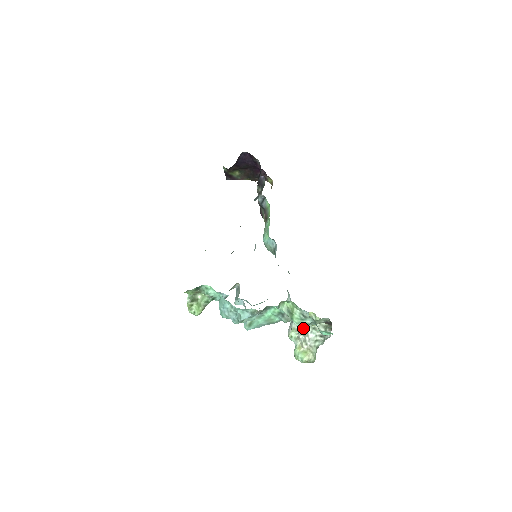
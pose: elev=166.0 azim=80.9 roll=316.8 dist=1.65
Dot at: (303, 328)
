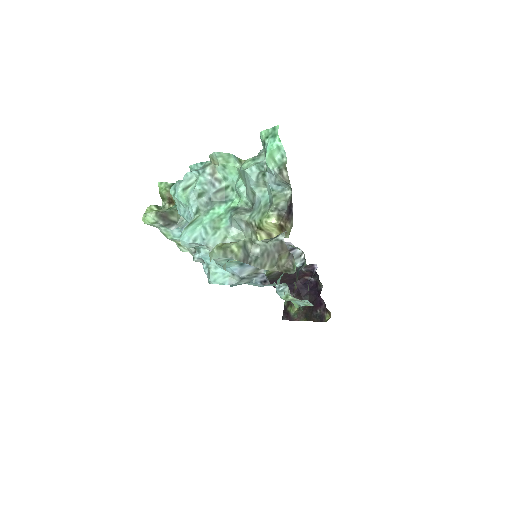
Dot at: (248, 168)
